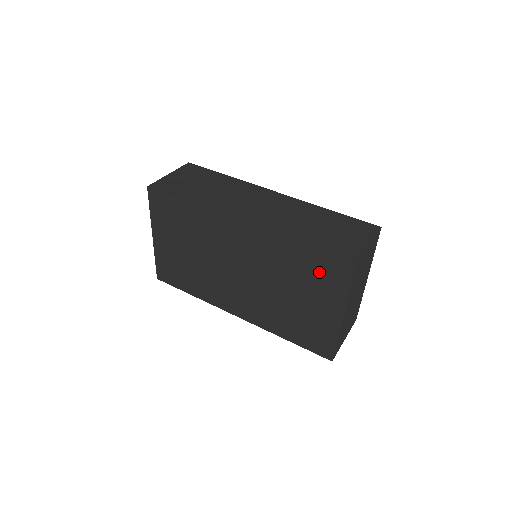
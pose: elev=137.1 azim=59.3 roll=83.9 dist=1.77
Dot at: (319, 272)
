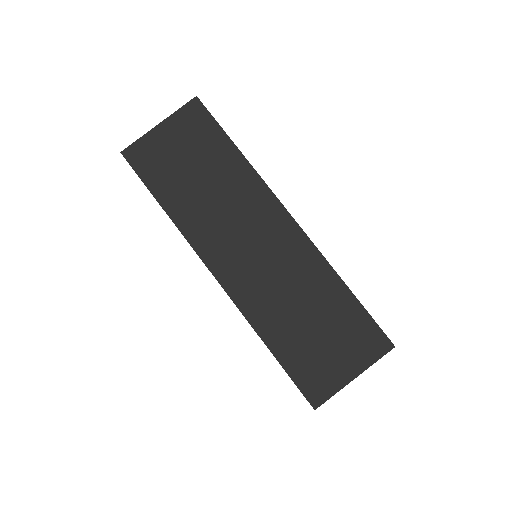
Dot at: occluded
